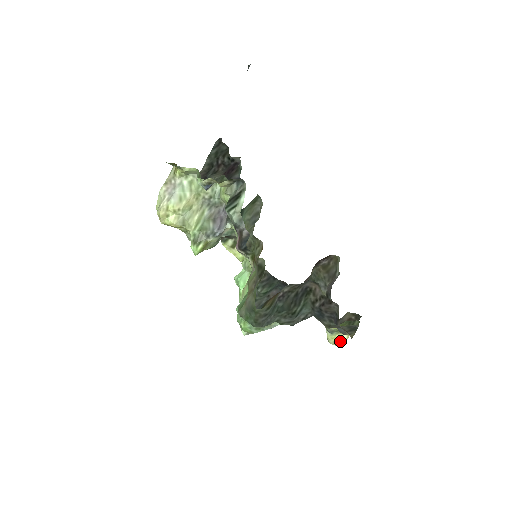
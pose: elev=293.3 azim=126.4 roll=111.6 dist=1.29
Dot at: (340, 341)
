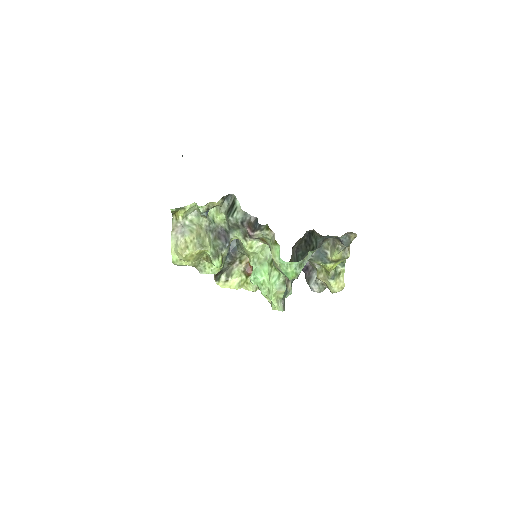
Dot at: (341, 284)
